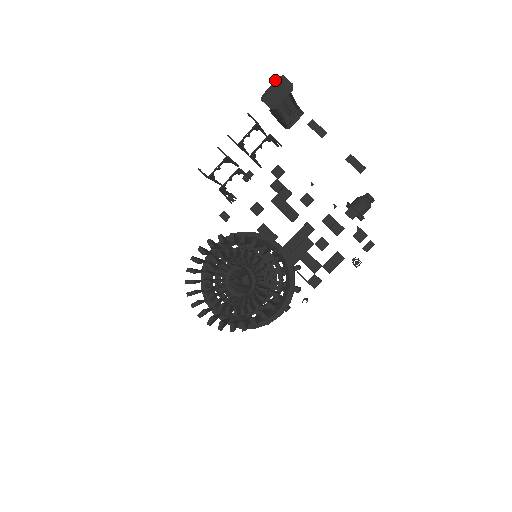
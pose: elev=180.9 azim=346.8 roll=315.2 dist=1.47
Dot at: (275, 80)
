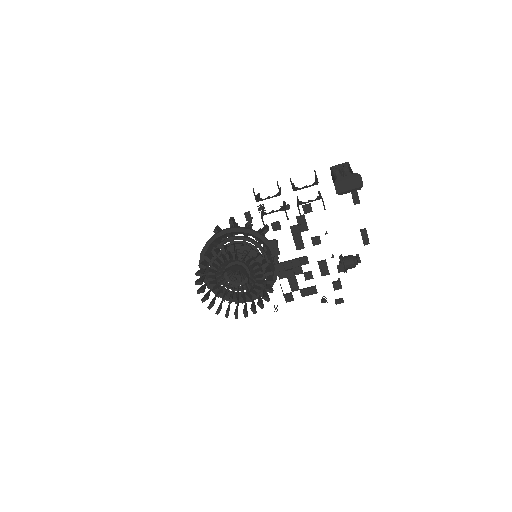
Dot at: occluded
